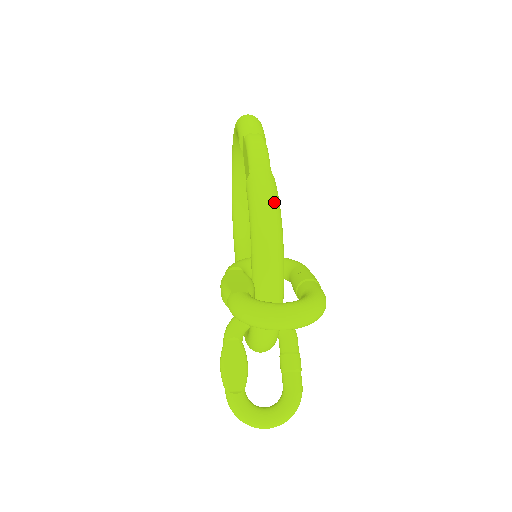
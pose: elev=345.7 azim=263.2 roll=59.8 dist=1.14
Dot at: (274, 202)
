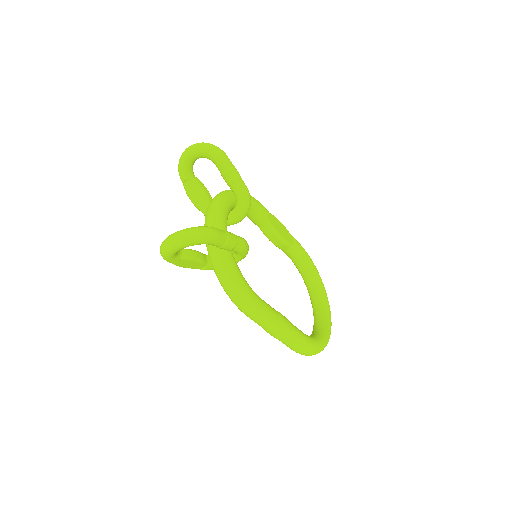
Dot at: occluded
